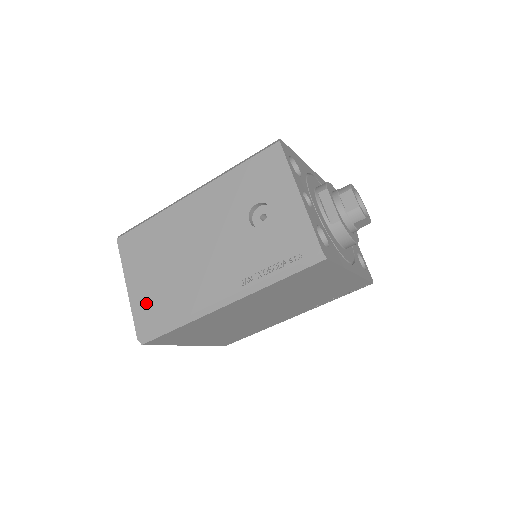
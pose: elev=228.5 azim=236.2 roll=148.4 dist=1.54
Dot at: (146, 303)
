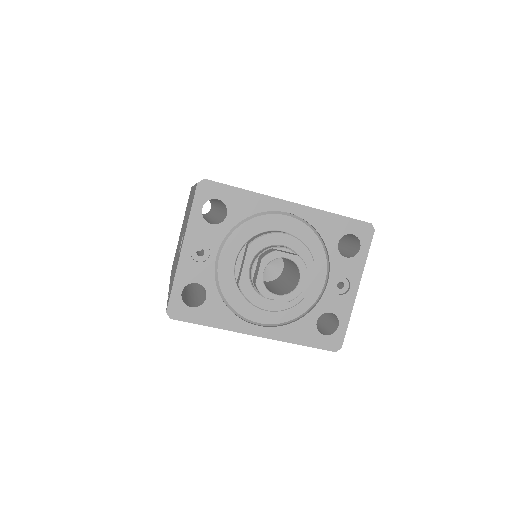
Dot at: occluded
